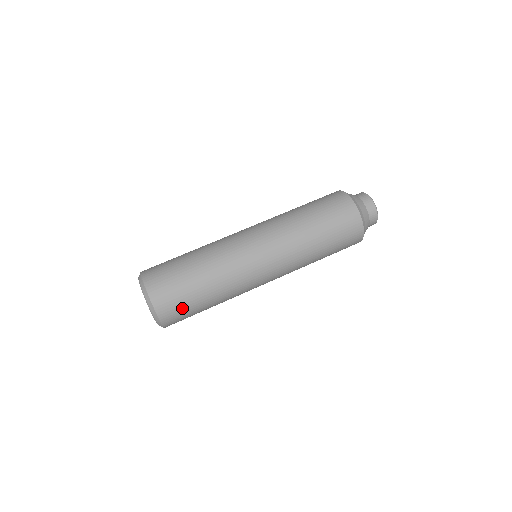
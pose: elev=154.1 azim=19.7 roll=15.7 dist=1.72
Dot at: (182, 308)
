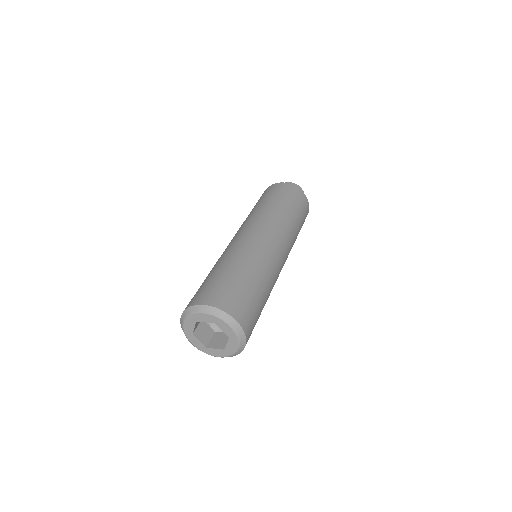
Dot at: (255, 319)
